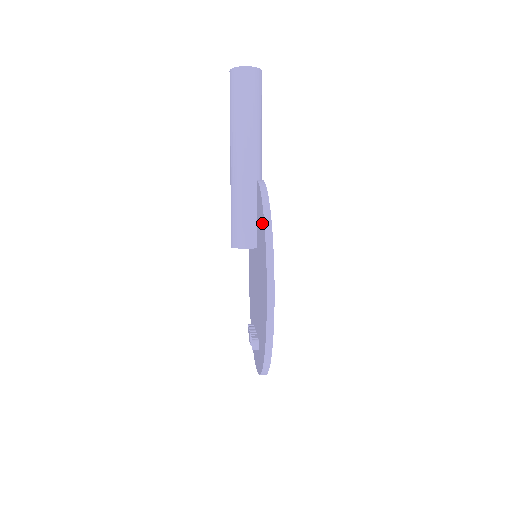
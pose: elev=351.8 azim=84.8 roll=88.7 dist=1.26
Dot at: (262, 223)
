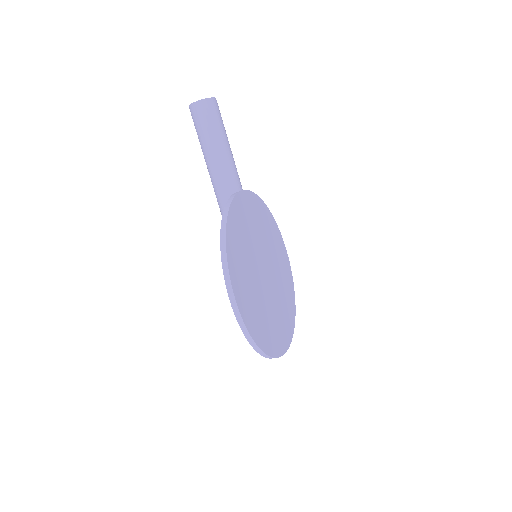
Dot at: occluded
